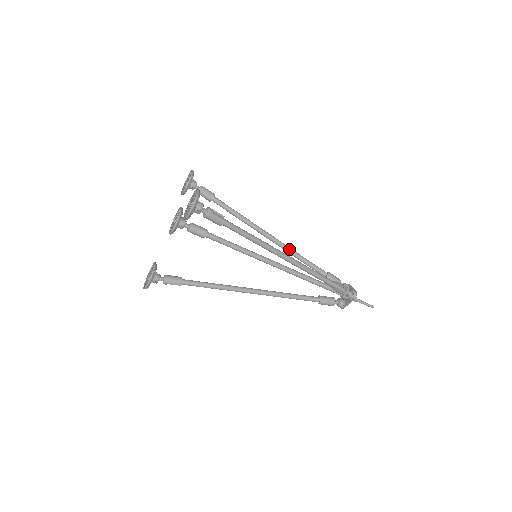
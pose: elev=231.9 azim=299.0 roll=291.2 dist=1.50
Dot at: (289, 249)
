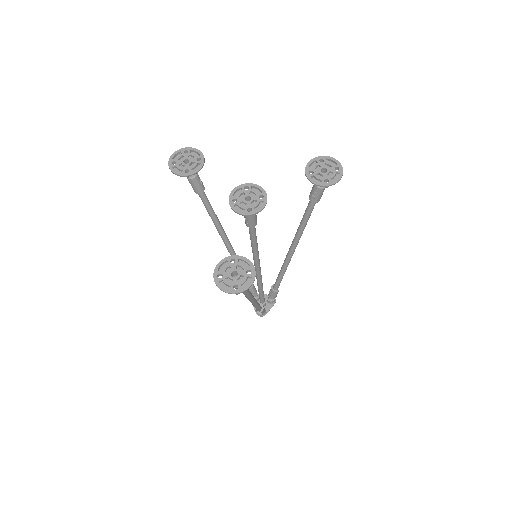
Dot at: (286, 265)
